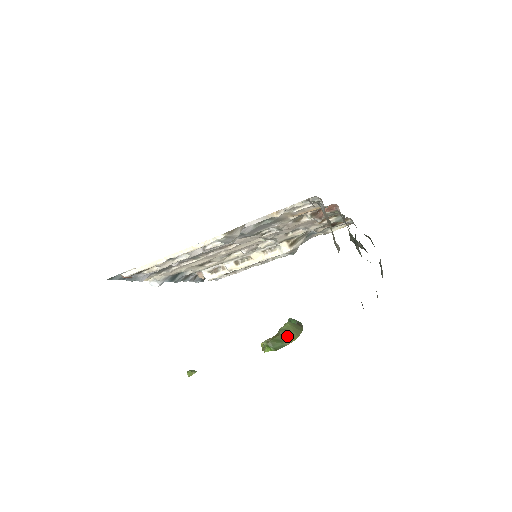
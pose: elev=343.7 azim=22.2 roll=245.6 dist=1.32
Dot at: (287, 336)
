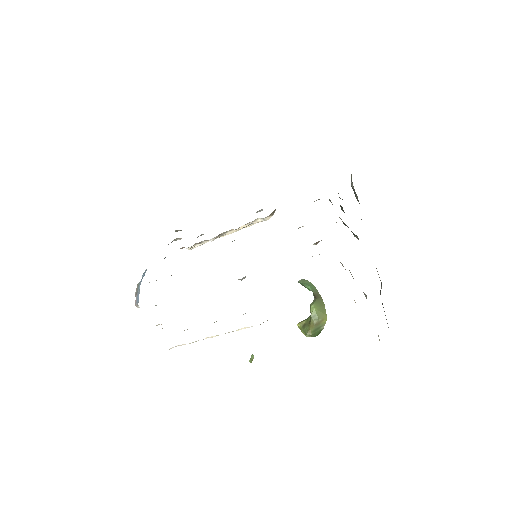
Dot at: (320, 322)
